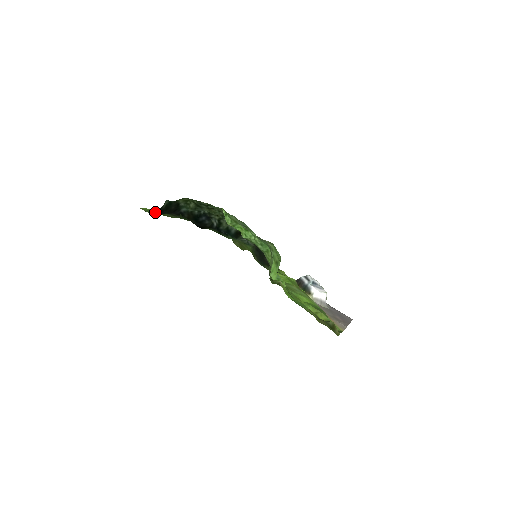
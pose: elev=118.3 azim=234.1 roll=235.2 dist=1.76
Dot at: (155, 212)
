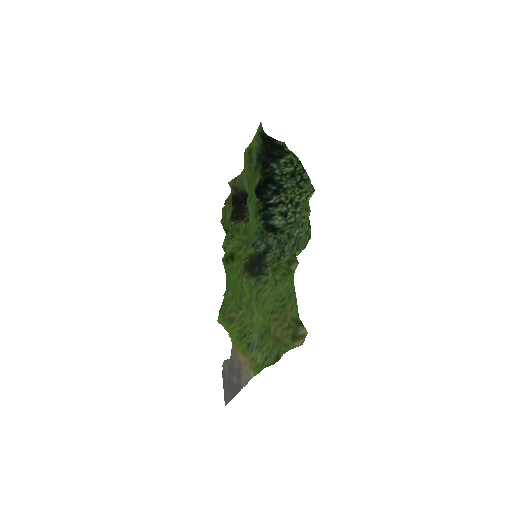
Dot at: (262, 137)
